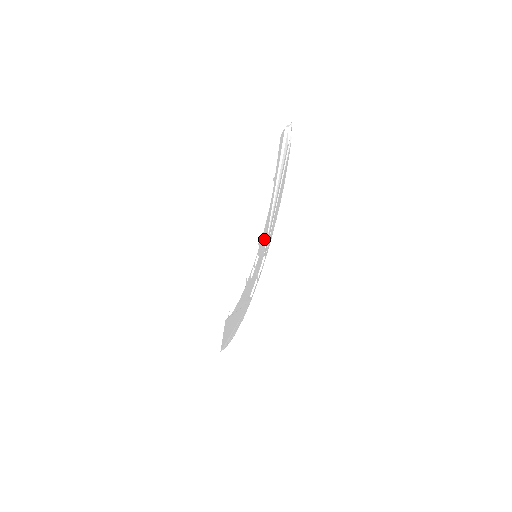
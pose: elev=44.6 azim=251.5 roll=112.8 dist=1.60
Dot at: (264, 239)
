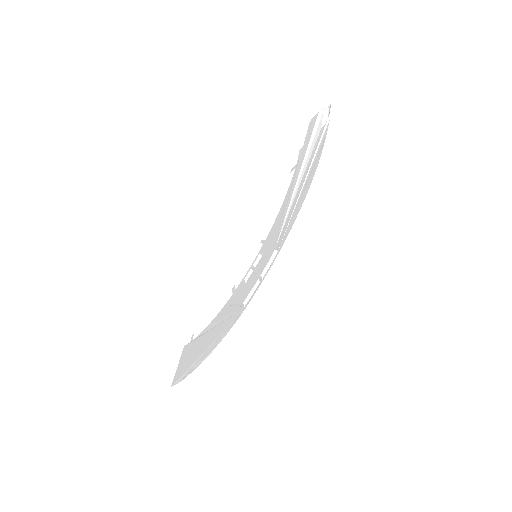
Dot at: (274, 233)
